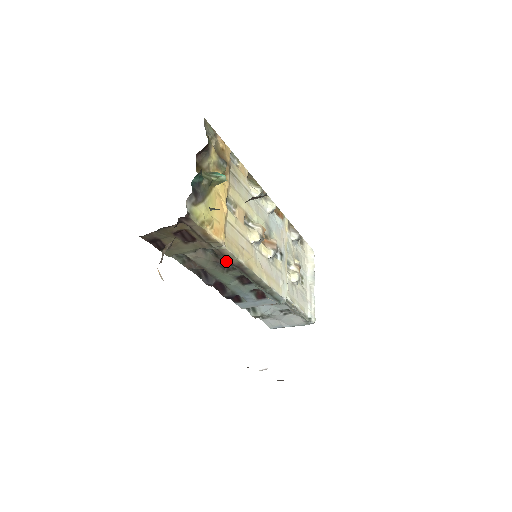
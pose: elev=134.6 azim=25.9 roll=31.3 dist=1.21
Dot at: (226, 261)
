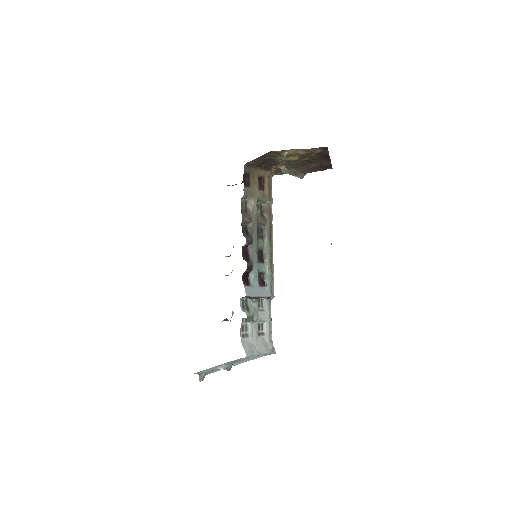
Dot at: (266, 221)
